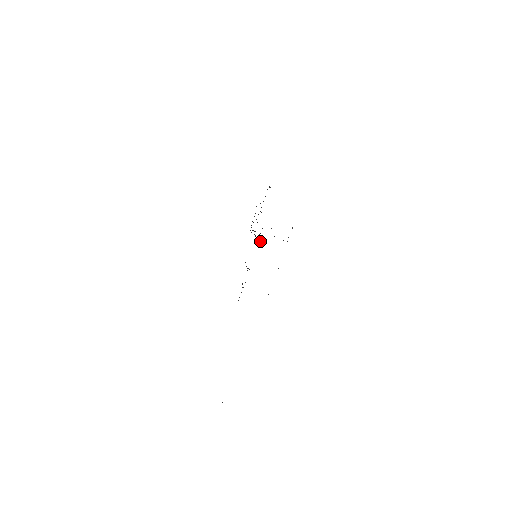
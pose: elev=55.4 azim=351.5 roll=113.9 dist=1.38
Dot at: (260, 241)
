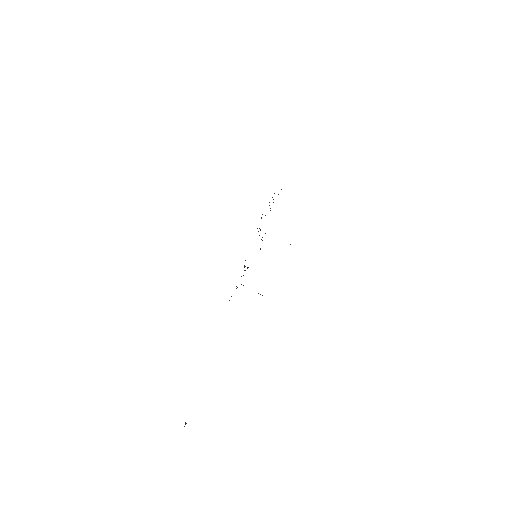
Dot at: occluded
